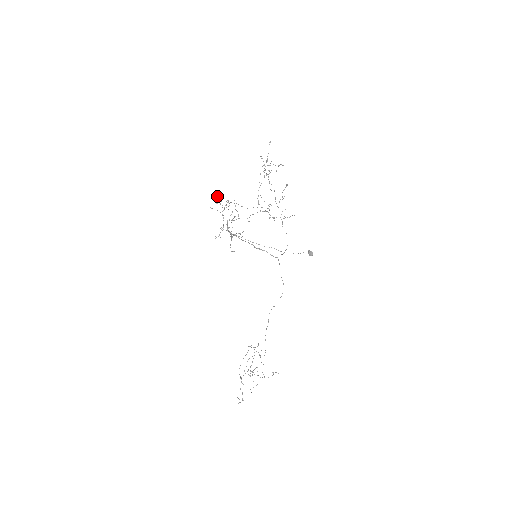
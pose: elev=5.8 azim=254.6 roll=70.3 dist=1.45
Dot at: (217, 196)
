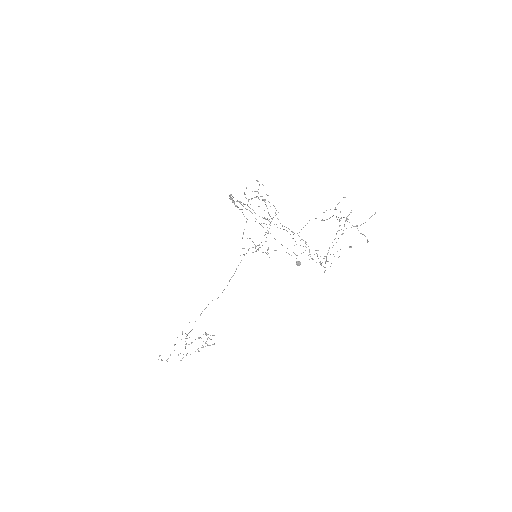
Dot at: (257, 181)
